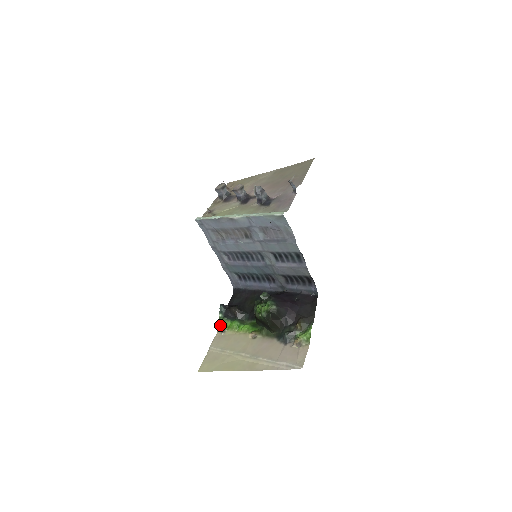
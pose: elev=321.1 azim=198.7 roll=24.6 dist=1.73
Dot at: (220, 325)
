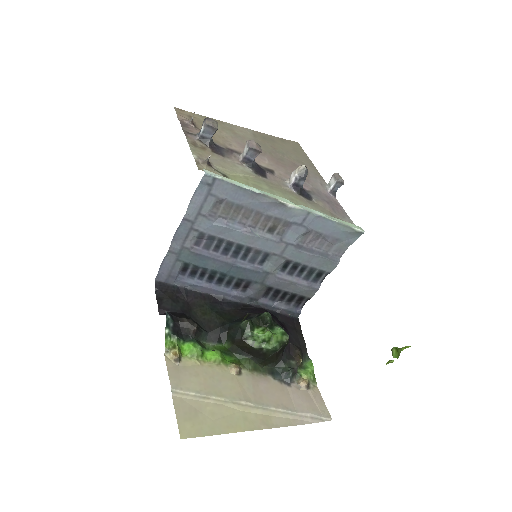
Dot at: (170, 348)
